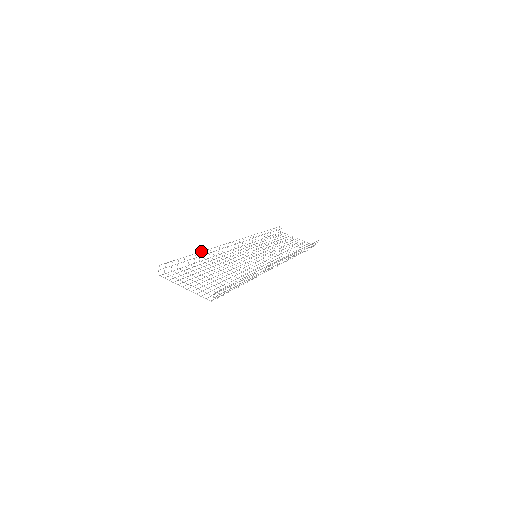
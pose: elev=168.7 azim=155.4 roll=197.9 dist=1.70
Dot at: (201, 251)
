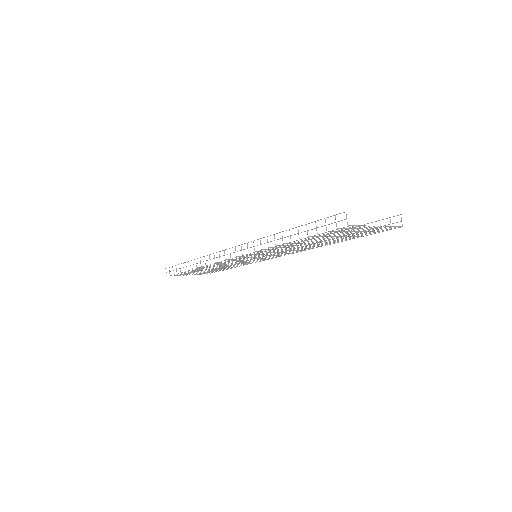
Dot at: (280, 232)
